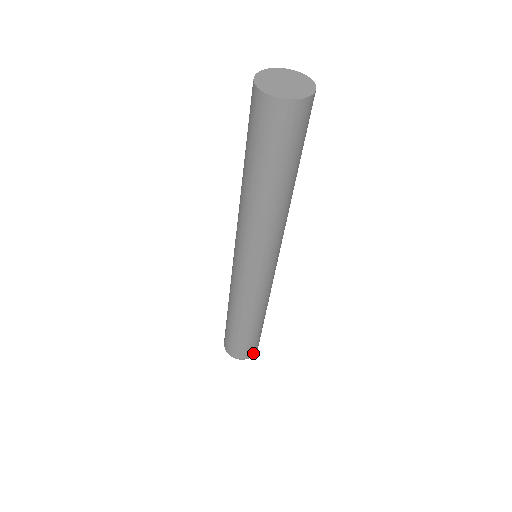
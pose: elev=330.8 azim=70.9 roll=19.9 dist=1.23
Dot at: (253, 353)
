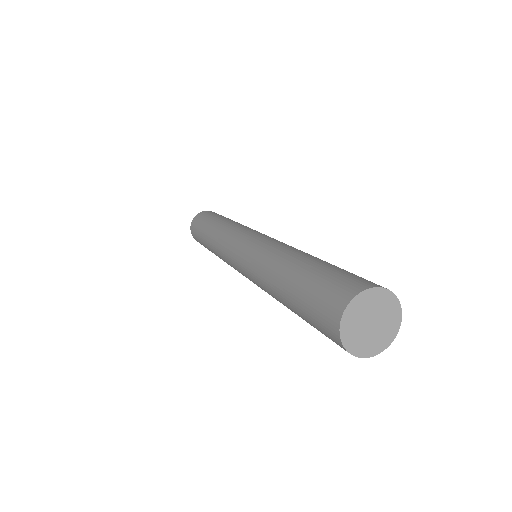
Dot at: occluded
